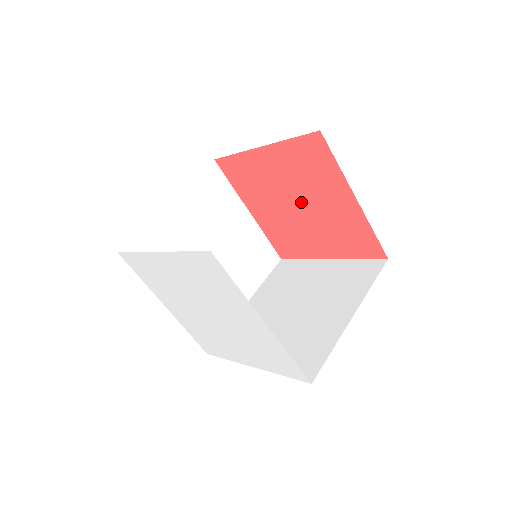
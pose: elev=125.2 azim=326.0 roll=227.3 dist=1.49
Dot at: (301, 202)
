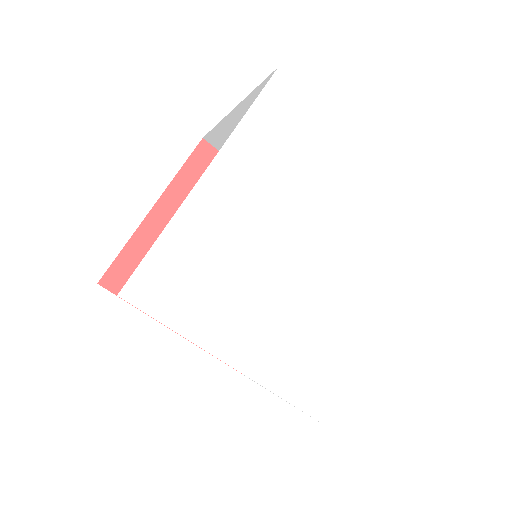
Dot at: occluded
